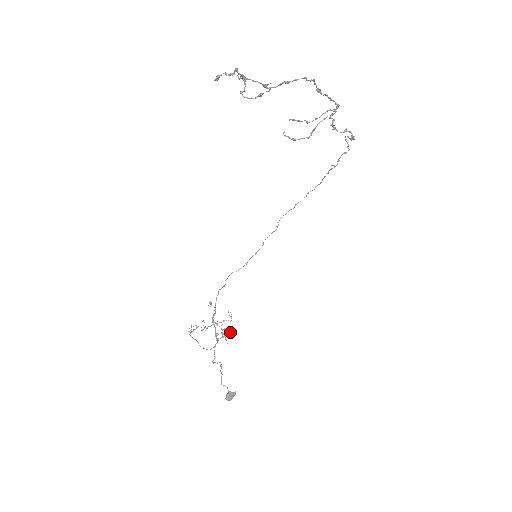
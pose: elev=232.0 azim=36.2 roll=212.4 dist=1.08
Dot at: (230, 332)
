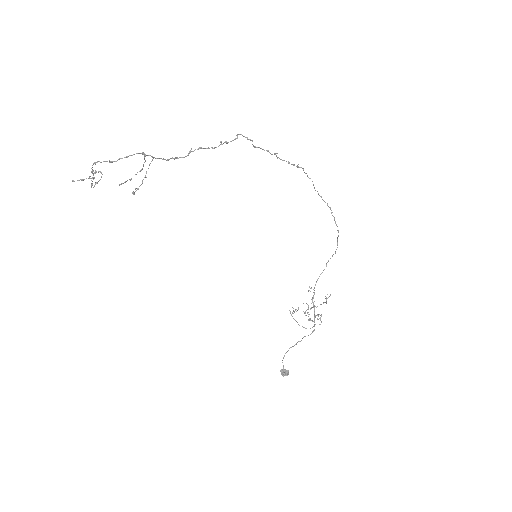
Dot at: (321, 314)
